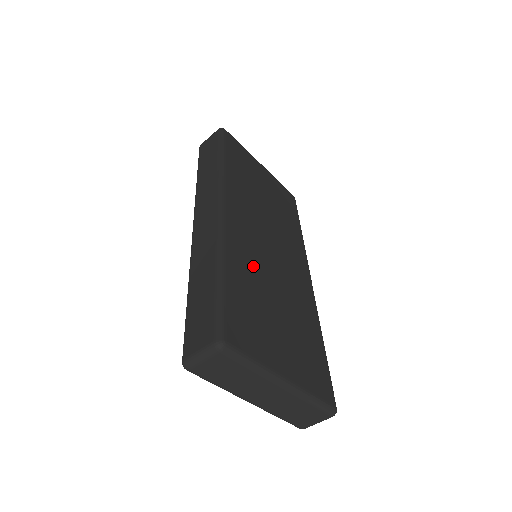
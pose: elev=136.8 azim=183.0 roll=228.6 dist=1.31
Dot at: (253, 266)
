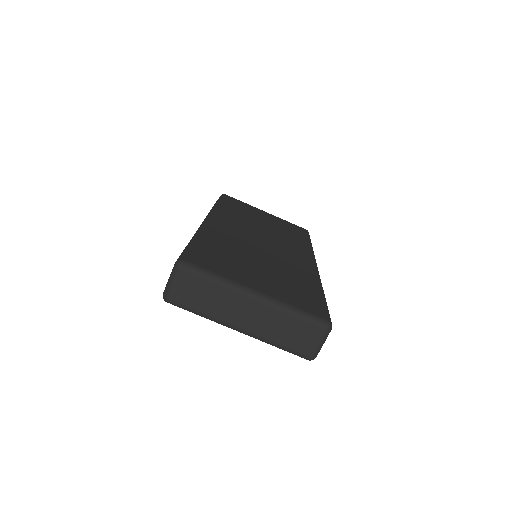
Dot at: (234, 243)
